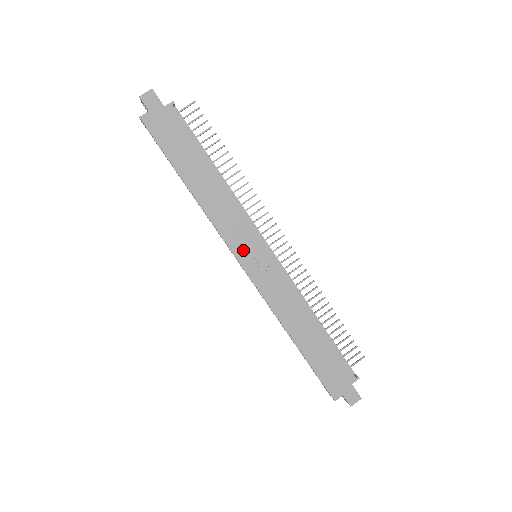
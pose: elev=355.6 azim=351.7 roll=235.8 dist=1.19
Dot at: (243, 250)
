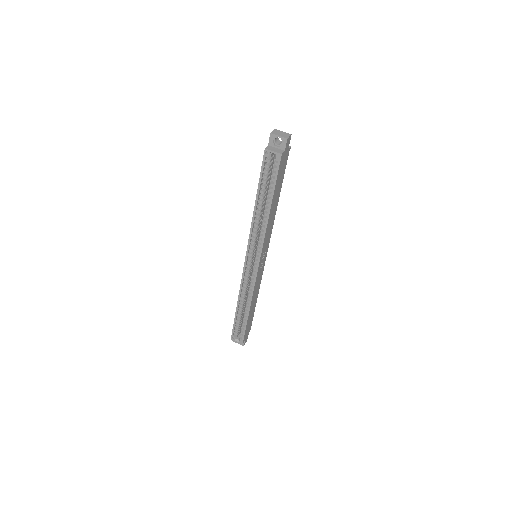
Dot at: (263, 255)
